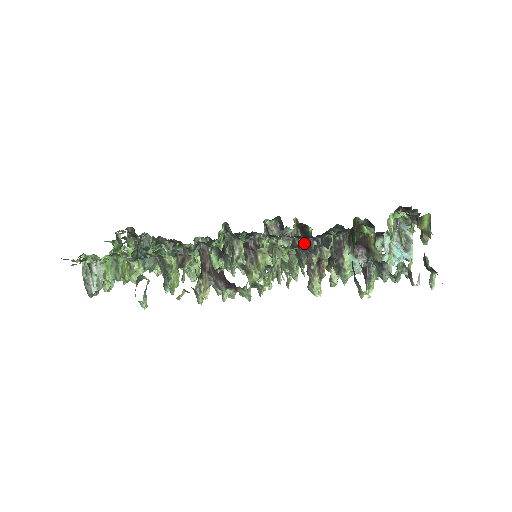
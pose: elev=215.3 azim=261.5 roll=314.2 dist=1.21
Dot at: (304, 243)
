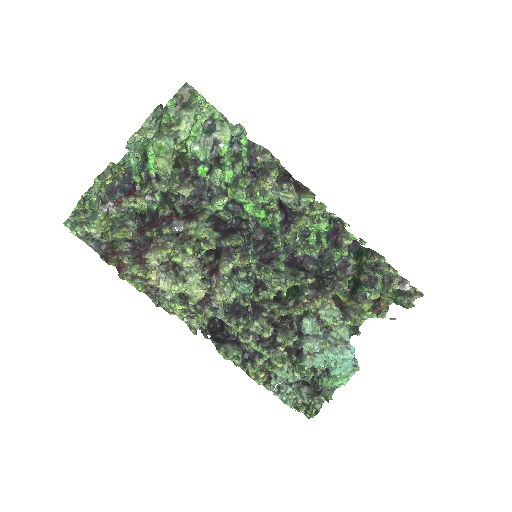
Dot at: (322, 244)
